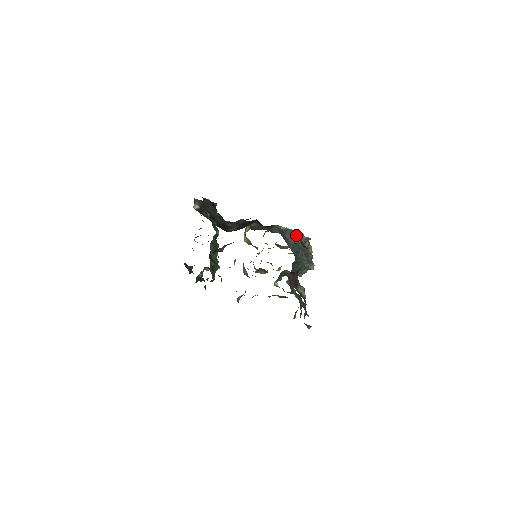
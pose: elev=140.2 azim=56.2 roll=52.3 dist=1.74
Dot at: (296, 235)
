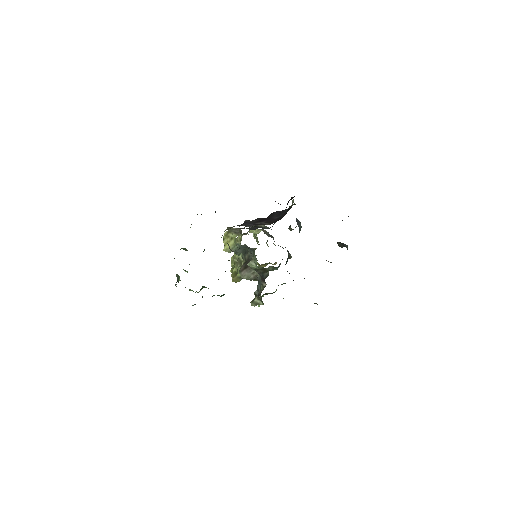
Dot at: (298, 221)
